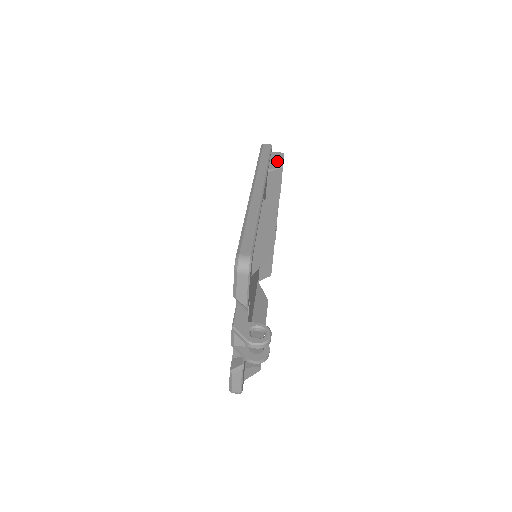
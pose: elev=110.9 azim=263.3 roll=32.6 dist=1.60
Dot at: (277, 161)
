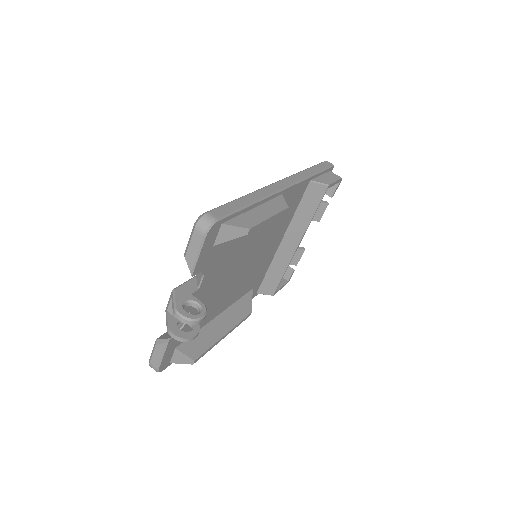
Dot at: (327, 179)
